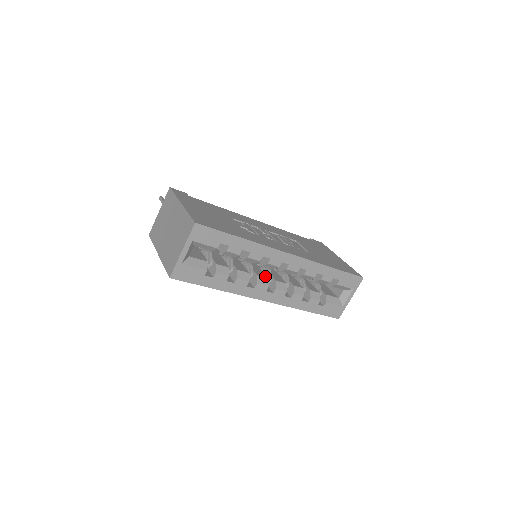
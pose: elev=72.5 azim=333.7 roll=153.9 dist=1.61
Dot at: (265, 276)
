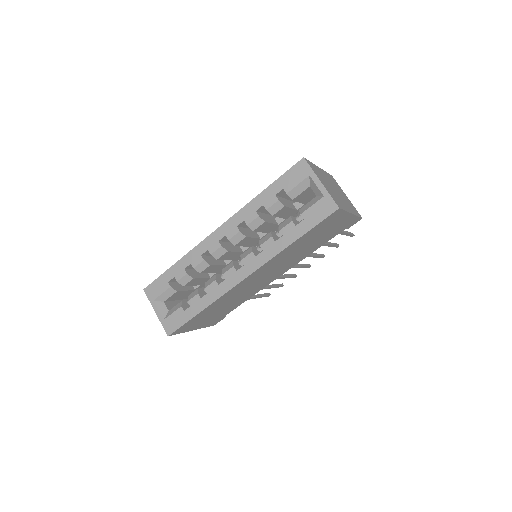
Dot at: occluded
